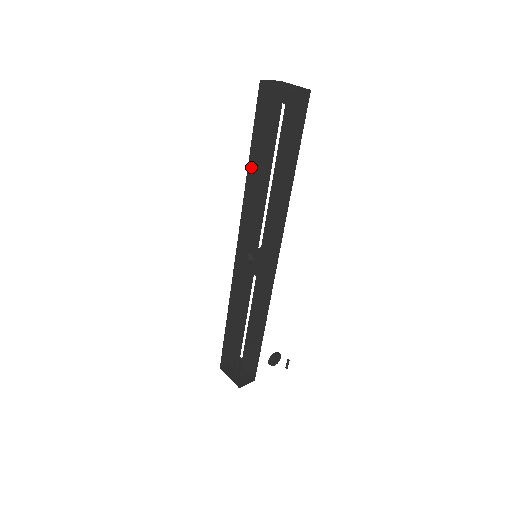
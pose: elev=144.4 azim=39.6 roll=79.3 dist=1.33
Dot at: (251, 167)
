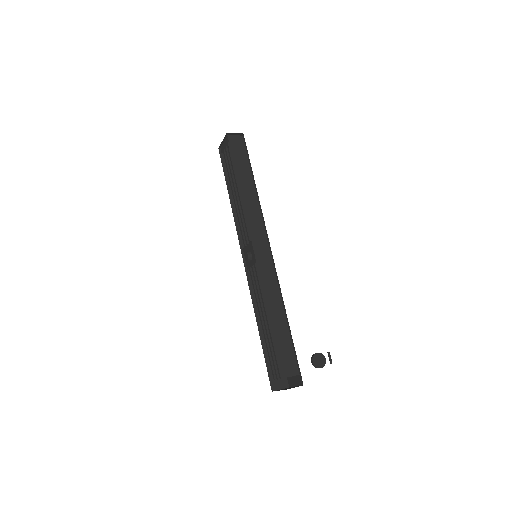
Dot at: occluded
